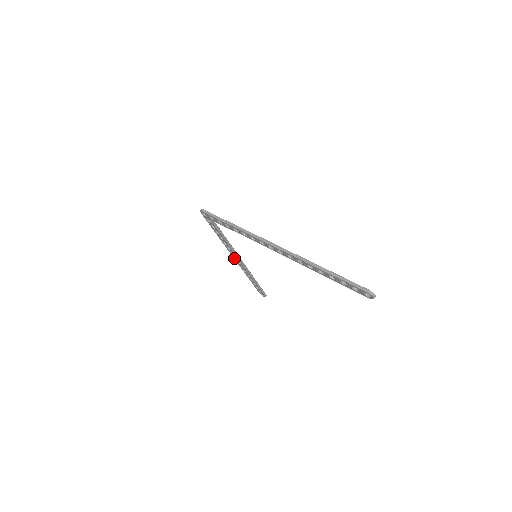
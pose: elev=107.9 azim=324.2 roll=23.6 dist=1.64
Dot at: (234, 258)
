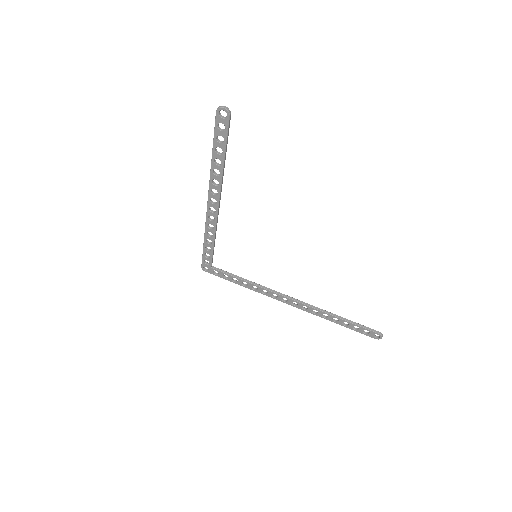
Dot at: (287, 303)
